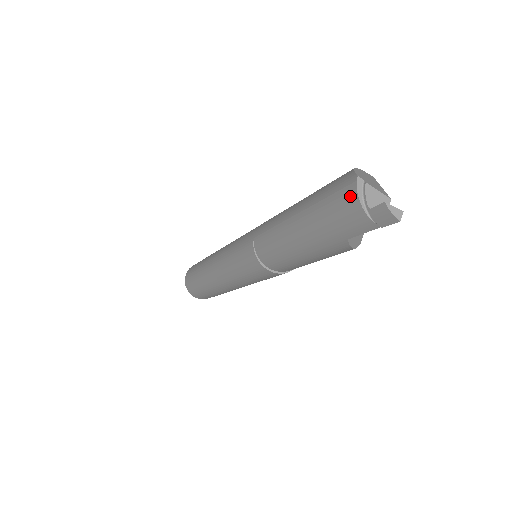
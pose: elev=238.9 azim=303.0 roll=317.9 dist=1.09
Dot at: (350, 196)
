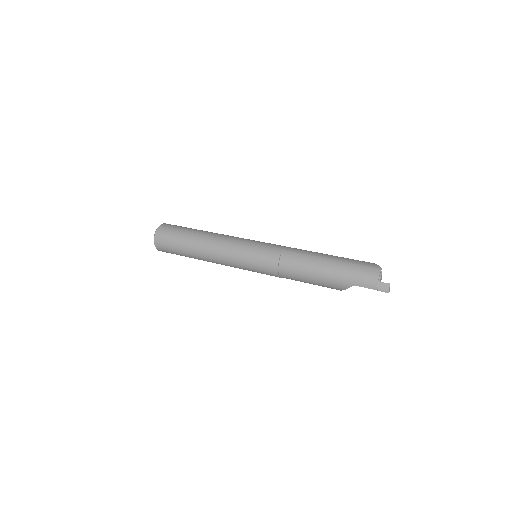
Dot at: (375, 272)
